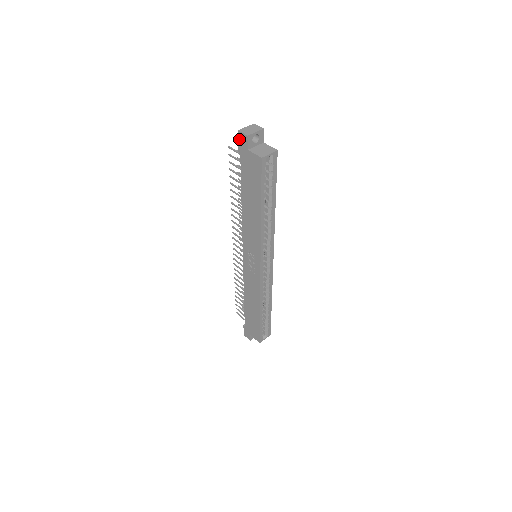
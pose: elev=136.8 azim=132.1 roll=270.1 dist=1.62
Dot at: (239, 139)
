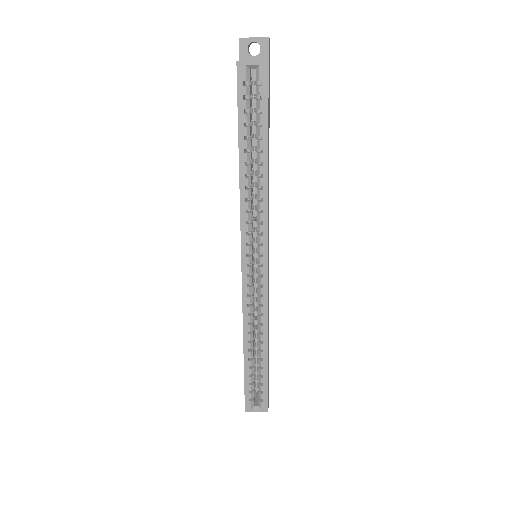
Dot at: occluded
